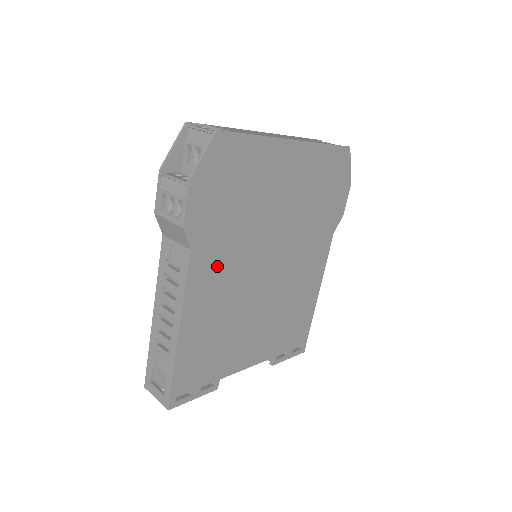
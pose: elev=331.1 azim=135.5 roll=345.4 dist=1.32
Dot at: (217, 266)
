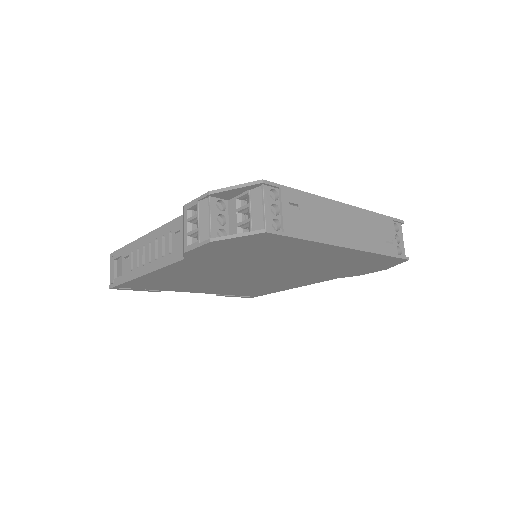
Dot at: (203, 267)
